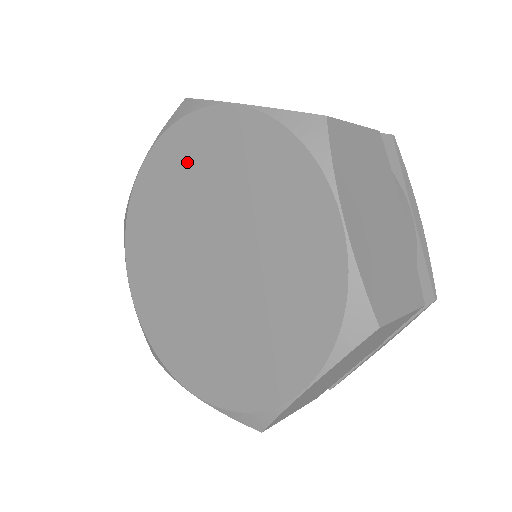
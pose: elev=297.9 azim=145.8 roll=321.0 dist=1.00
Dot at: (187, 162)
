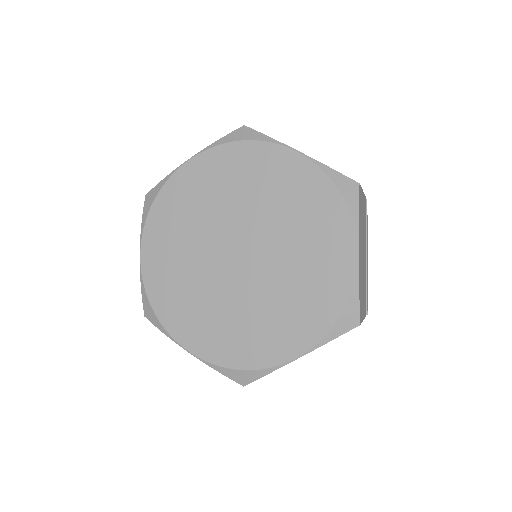
Dot at: (238, 175)
